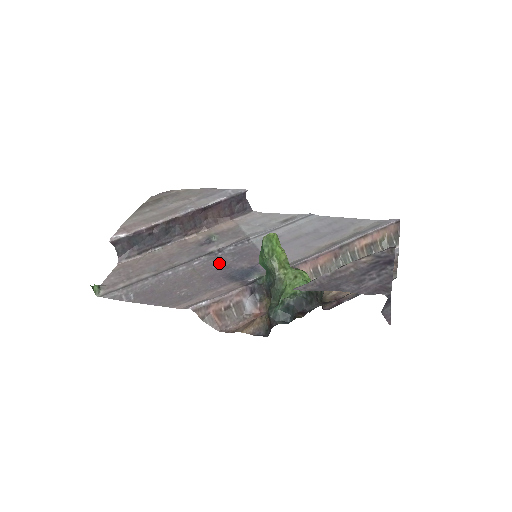
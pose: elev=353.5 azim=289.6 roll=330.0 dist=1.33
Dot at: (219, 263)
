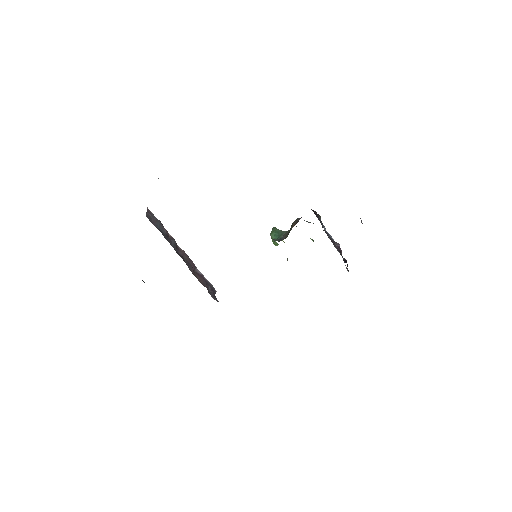
Dot at: occluded
